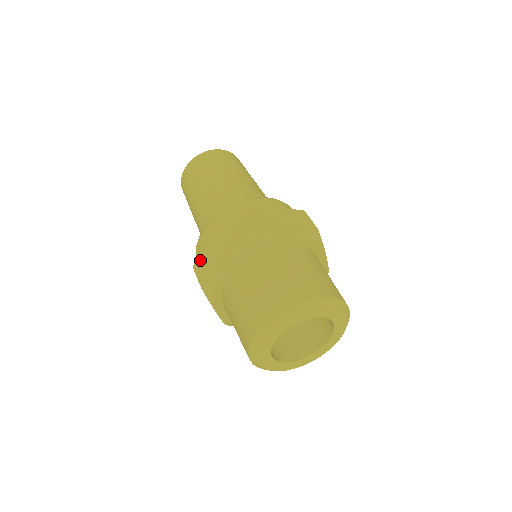
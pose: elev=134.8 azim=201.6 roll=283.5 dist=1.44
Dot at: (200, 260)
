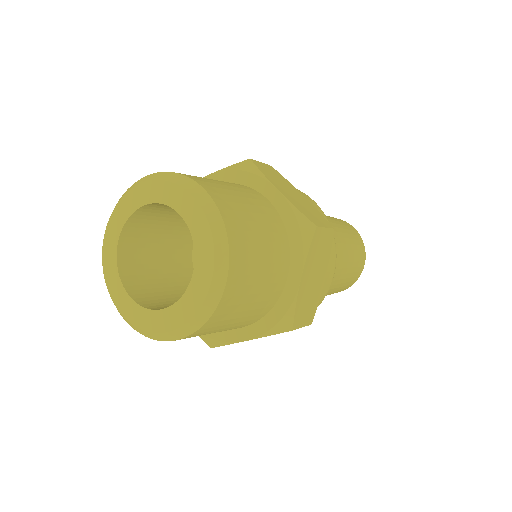
Dot at: occluded
